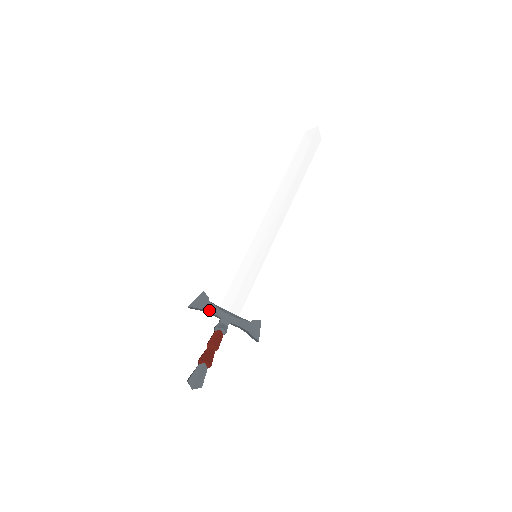
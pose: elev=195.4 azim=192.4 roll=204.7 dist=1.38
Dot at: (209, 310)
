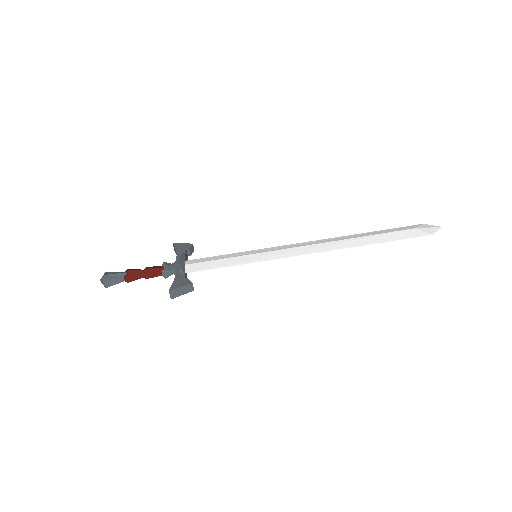
Dot at: (178, 253)
